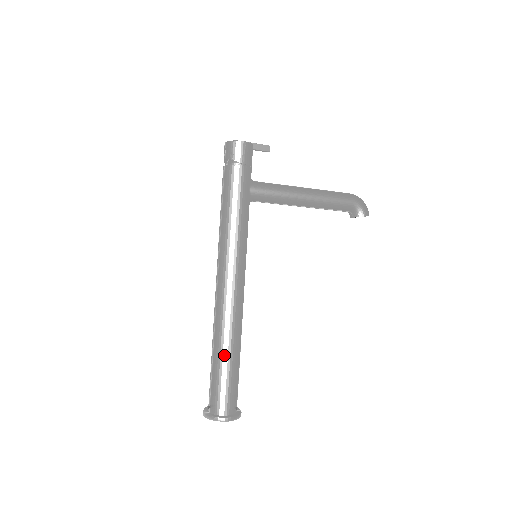
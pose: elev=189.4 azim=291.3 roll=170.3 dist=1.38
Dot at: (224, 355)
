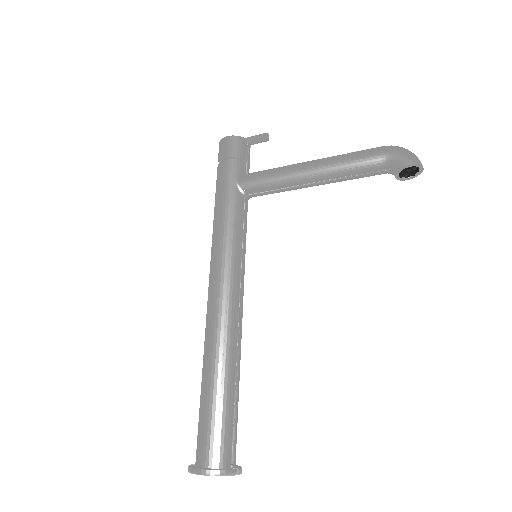
Dot at: (205, 380)
